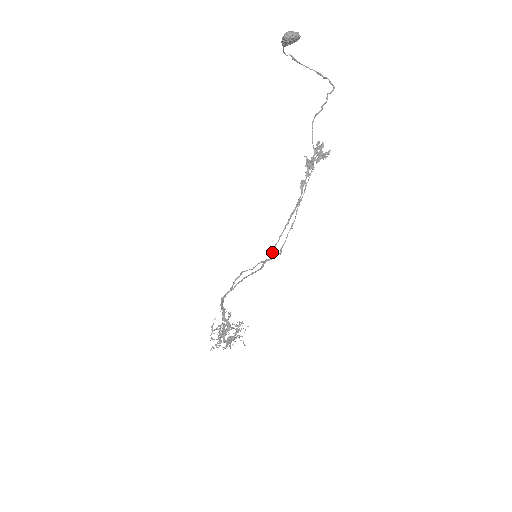
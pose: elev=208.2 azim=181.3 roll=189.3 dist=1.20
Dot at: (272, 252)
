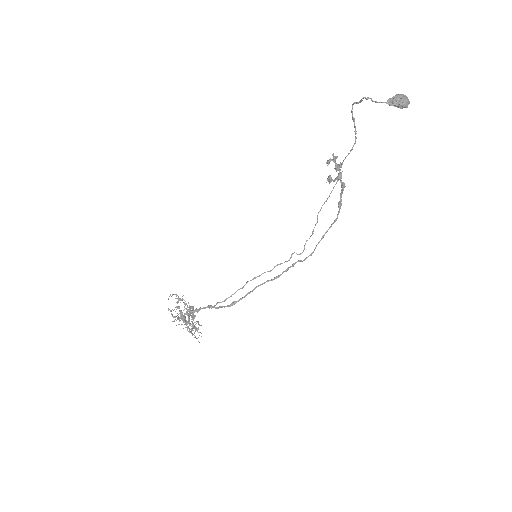
Dot at: occluded
